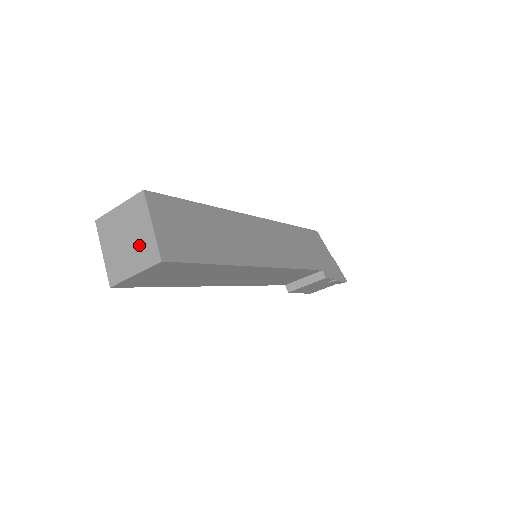
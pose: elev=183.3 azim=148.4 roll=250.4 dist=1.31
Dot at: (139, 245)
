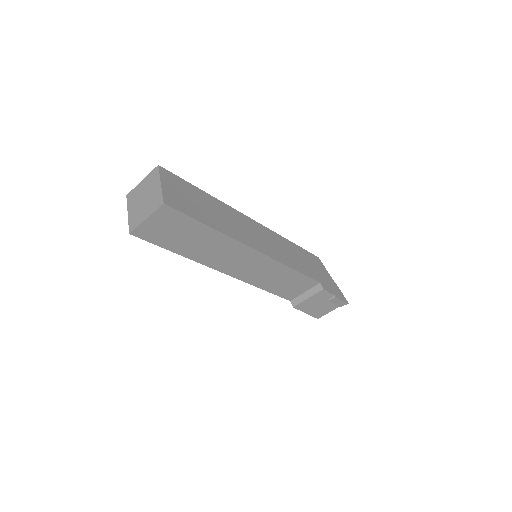
Dot at: (151, 199)
